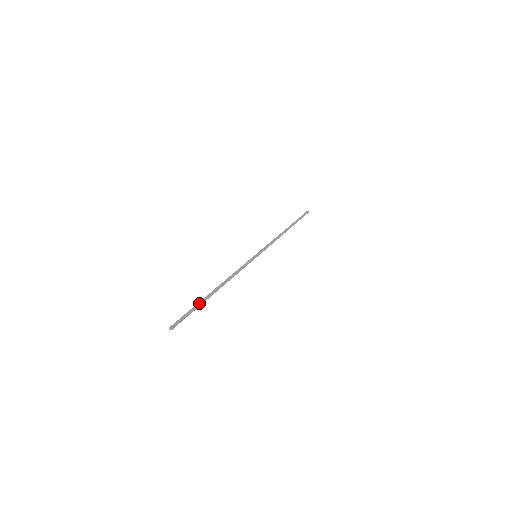
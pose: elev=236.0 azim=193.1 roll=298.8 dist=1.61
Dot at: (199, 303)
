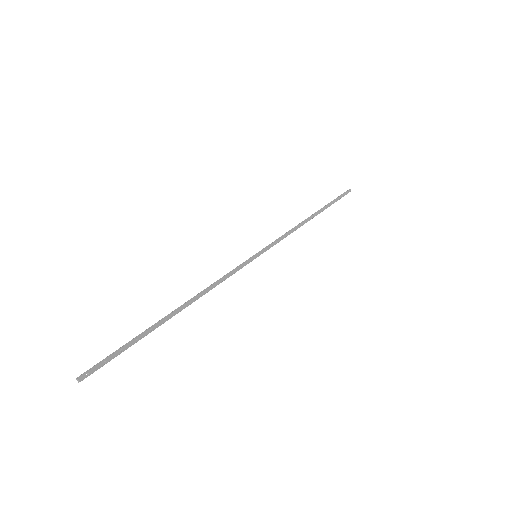
Dot at: (140, 334)
